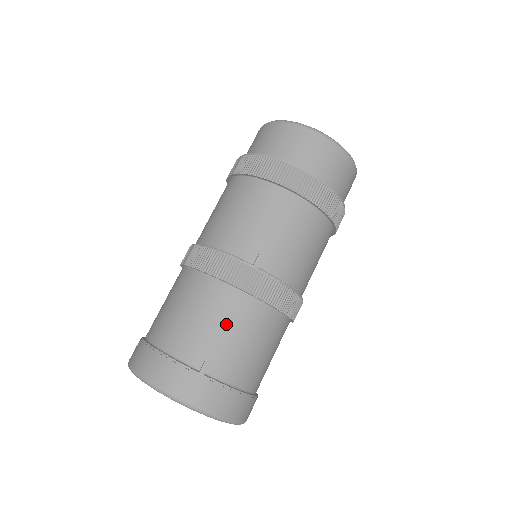
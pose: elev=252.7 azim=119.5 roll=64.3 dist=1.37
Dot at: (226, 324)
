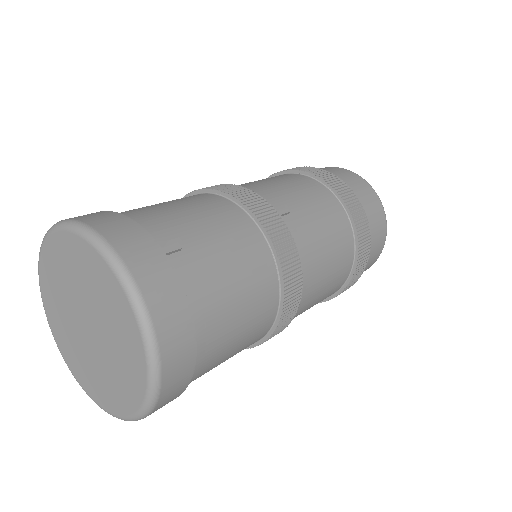
Dot at: (221, 233)
